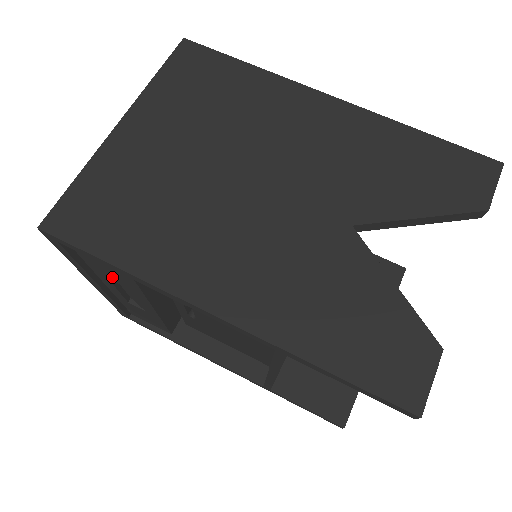
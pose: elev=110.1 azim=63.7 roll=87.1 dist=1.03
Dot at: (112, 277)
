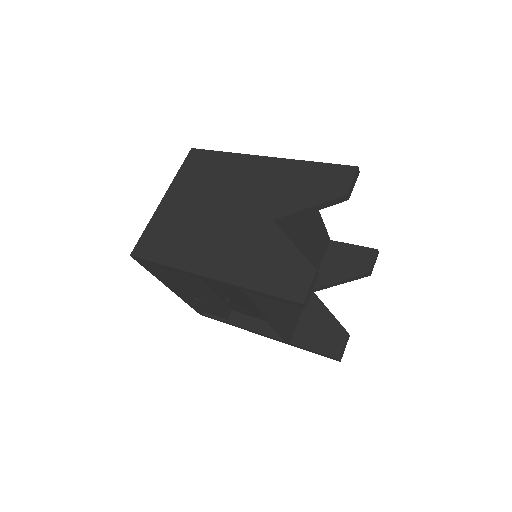
Dot at: (173, 278)
